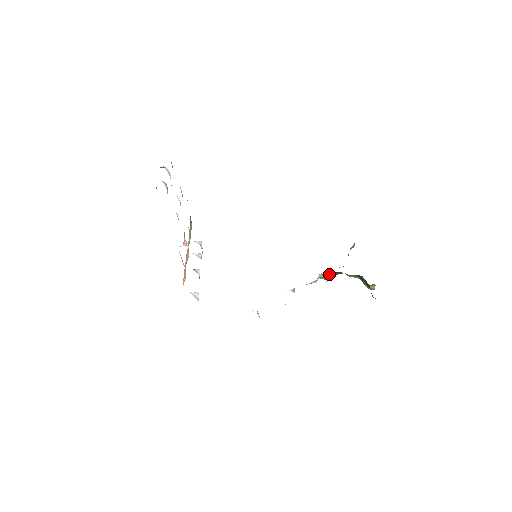
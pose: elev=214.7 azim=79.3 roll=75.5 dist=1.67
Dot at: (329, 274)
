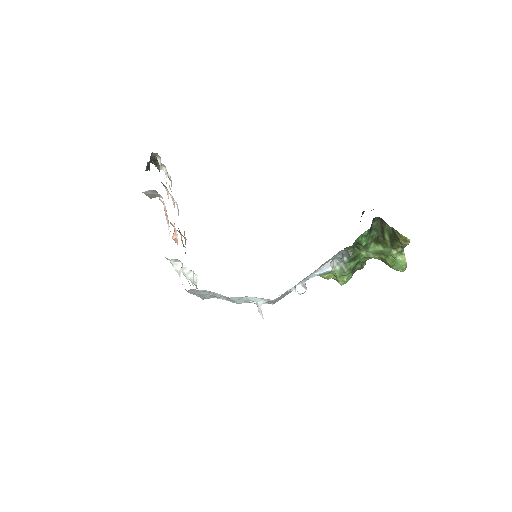
Dot at: (345, 257)
